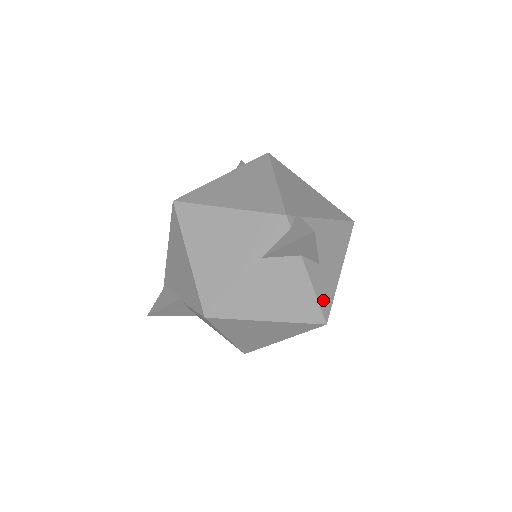
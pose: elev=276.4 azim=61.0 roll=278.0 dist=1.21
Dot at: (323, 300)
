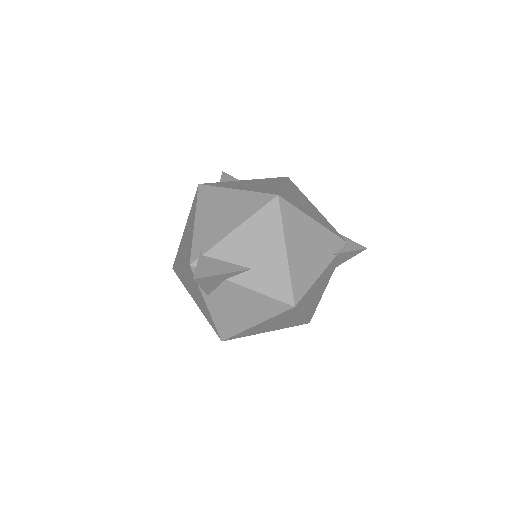
Dot at: (277, 292)
